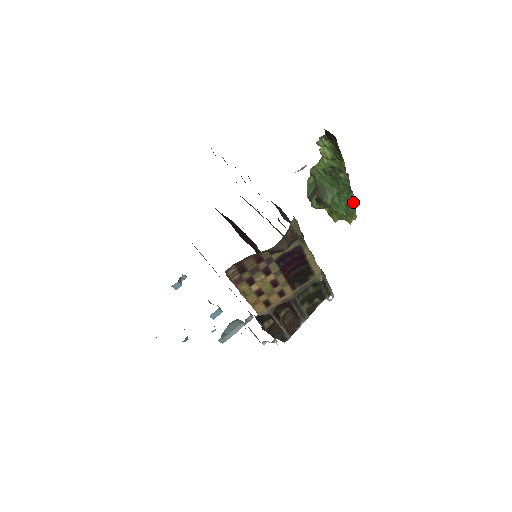
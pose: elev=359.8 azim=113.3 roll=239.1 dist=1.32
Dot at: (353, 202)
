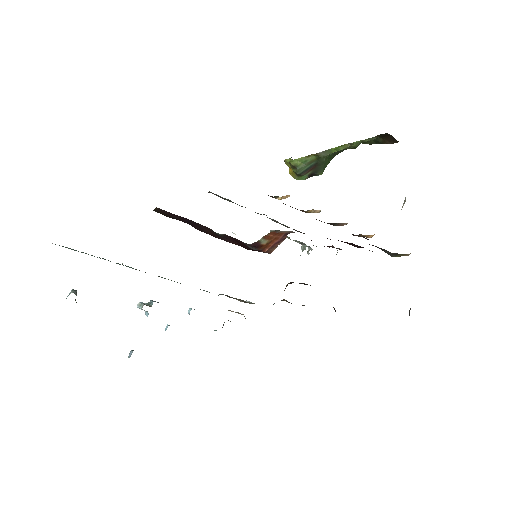
Dot at: occluded
